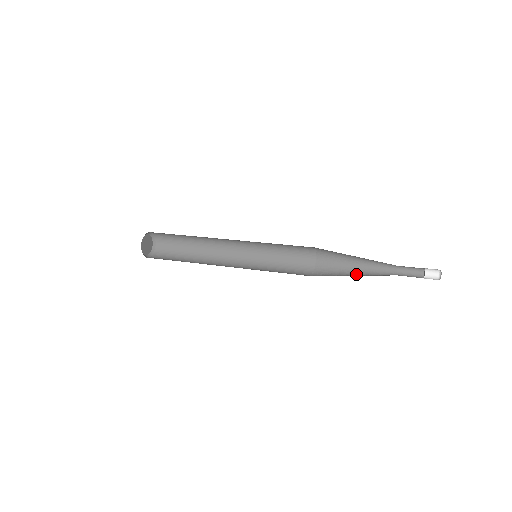
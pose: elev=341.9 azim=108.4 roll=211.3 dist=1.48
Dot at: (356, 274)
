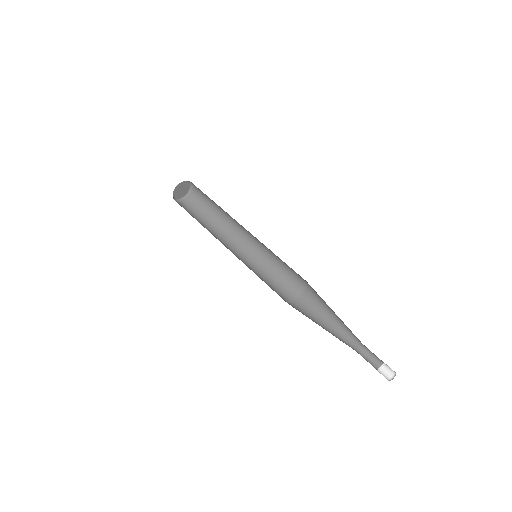
Dot at: (326, 326)
